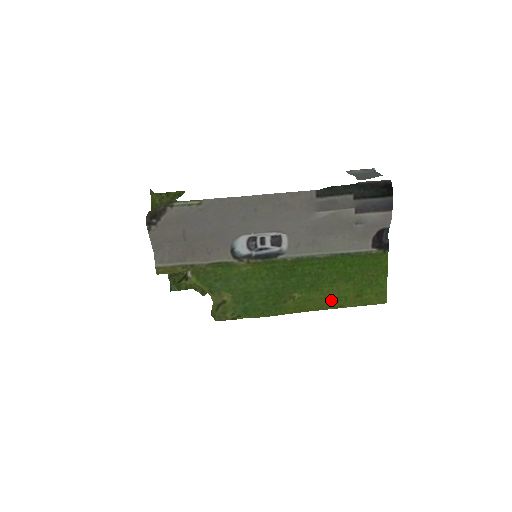
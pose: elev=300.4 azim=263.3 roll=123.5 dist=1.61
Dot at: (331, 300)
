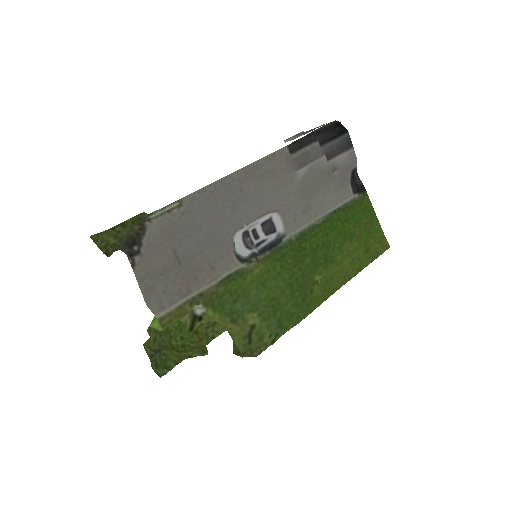
Dot at: (348, 267)
